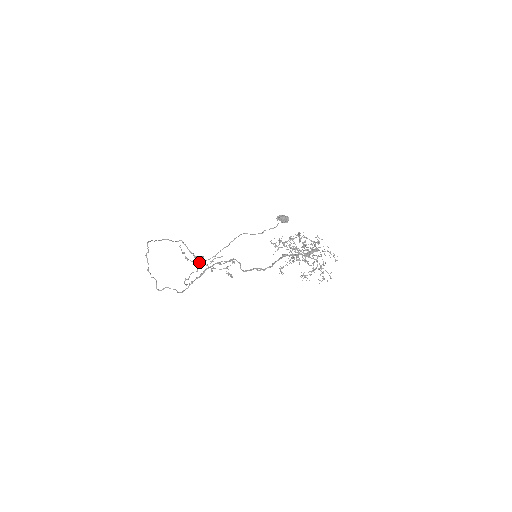
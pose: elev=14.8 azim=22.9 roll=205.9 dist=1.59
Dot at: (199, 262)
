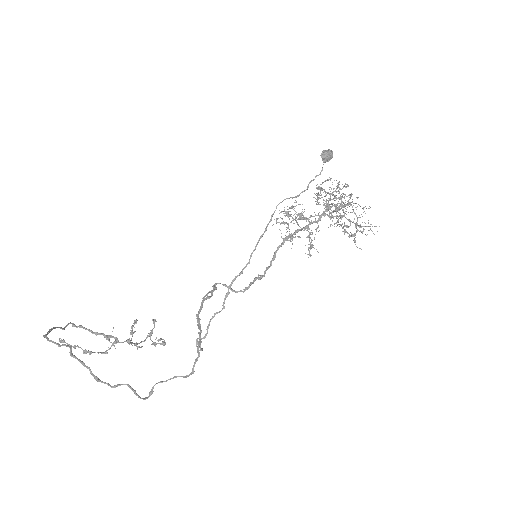
Dot at: (119, 342)
